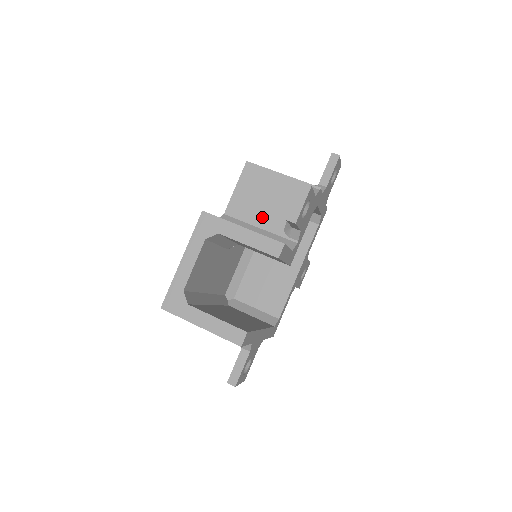
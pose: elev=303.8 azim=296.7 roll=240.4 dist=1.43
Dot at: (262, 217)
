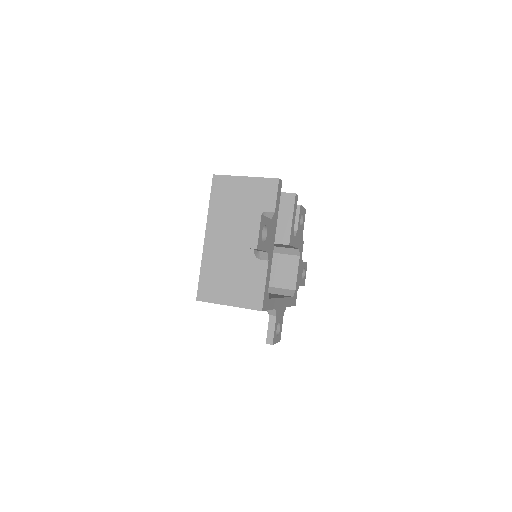
Dot at: occluded
